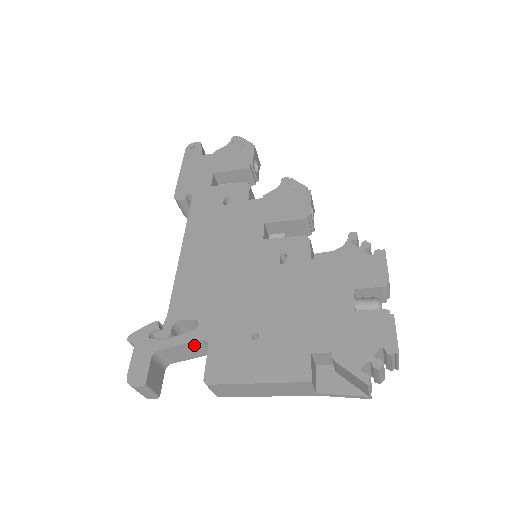
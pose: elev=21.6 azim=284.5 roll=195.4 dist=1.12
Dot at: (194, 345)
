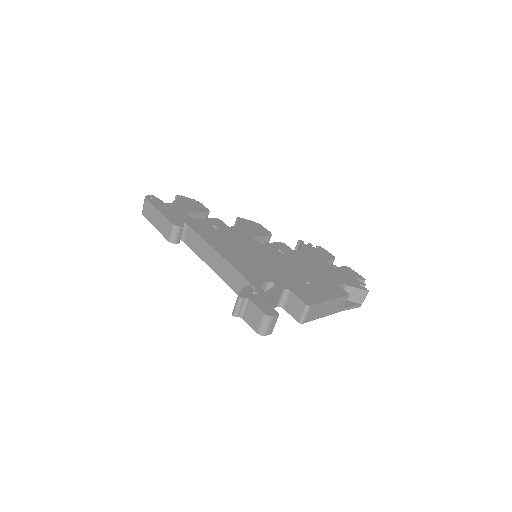
Dot at: (278, 295)
